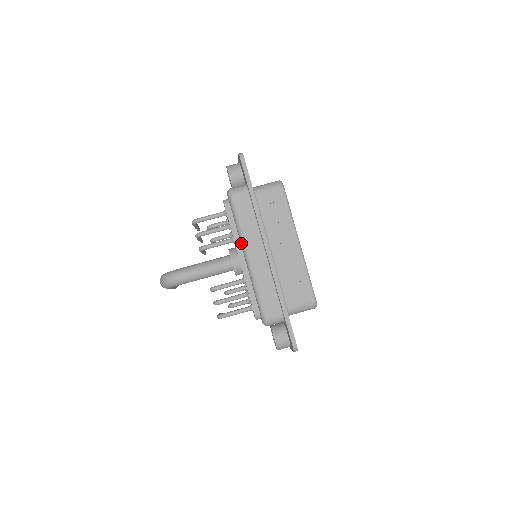
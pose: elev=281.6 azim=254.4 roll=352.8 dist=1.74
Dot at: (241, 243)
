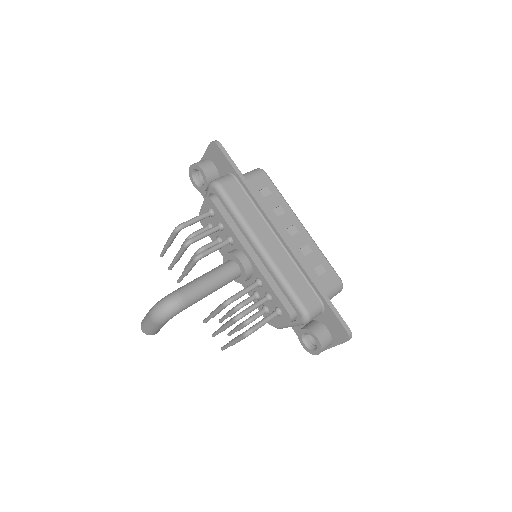
Dot at: (248, 235)
